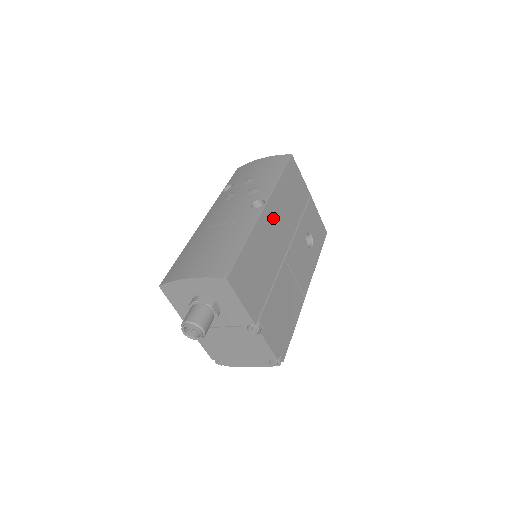
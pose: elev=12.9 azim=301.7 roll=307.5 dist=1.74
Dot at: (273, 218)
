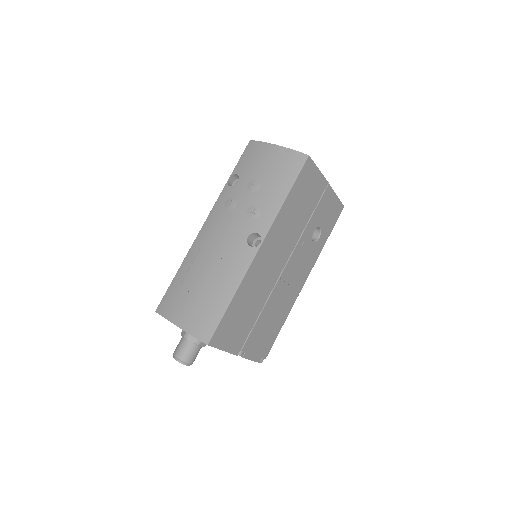
Dot at: (270, 250)
